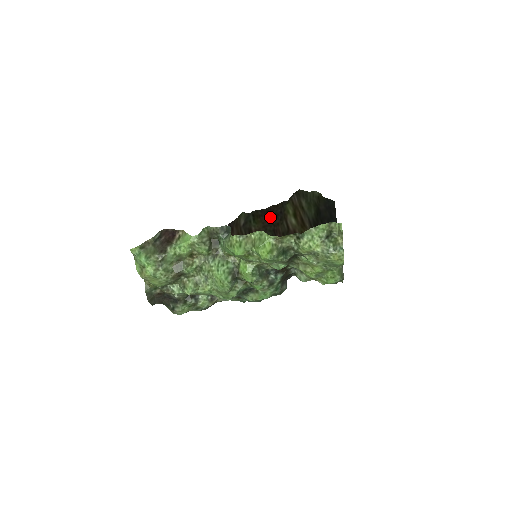
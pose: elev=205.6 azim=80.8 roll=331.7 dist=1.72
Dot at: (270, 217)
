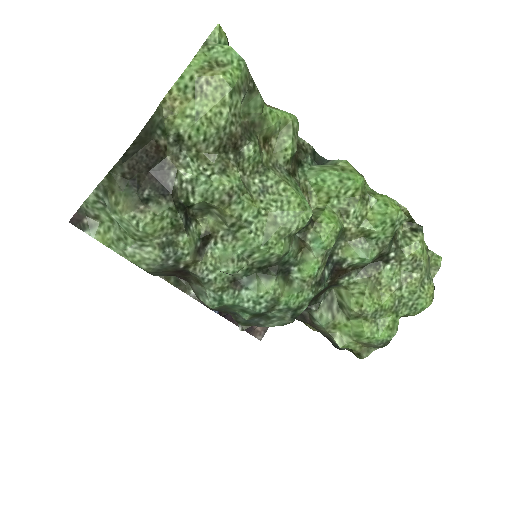
Dot at: occluded
